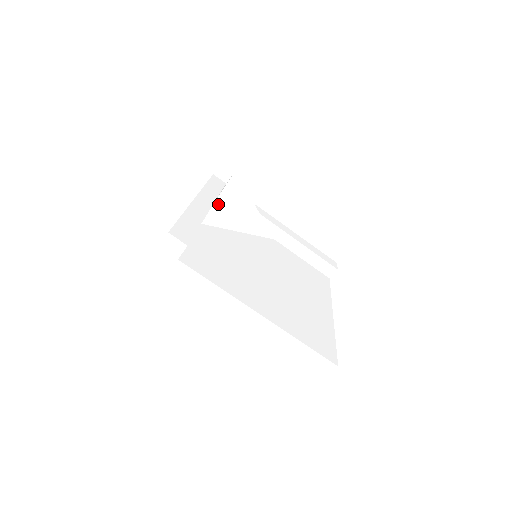
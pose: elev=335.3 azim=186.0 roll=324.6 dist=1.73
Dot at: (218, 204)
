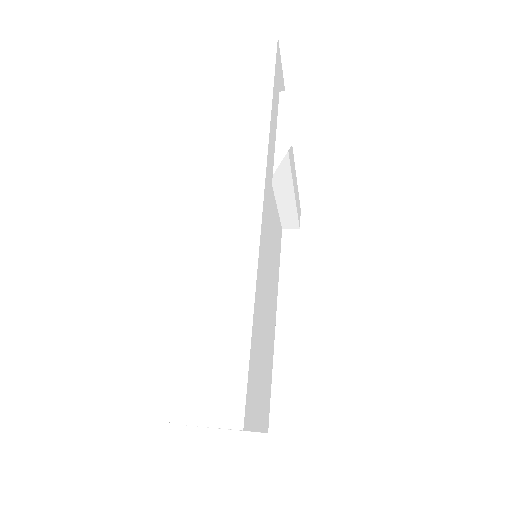
Dot at: occluded
